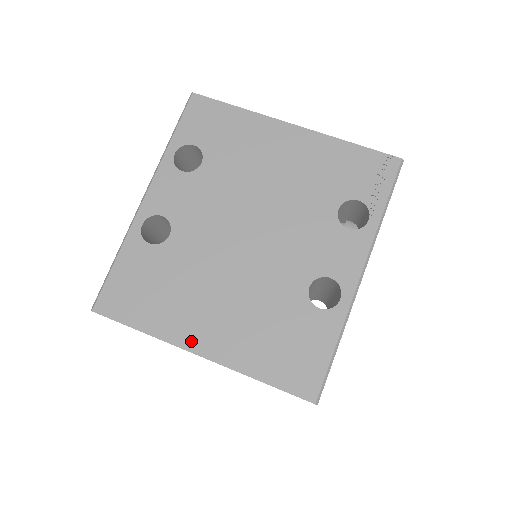
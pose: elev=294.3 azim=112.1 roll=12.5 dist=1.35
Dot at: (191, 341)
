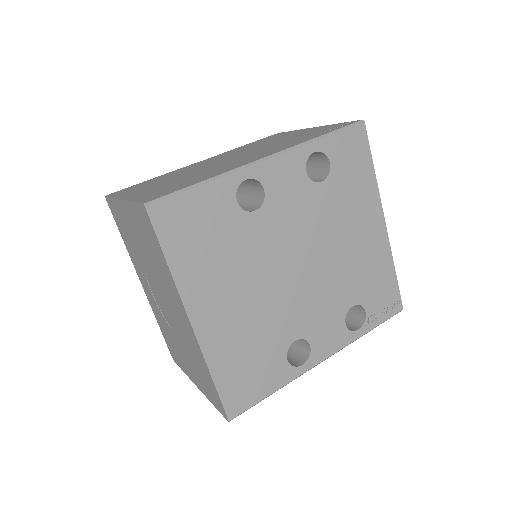
Dot at: (196, 308)
